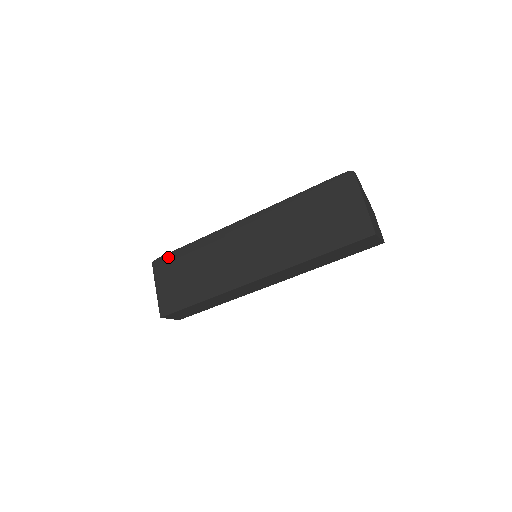
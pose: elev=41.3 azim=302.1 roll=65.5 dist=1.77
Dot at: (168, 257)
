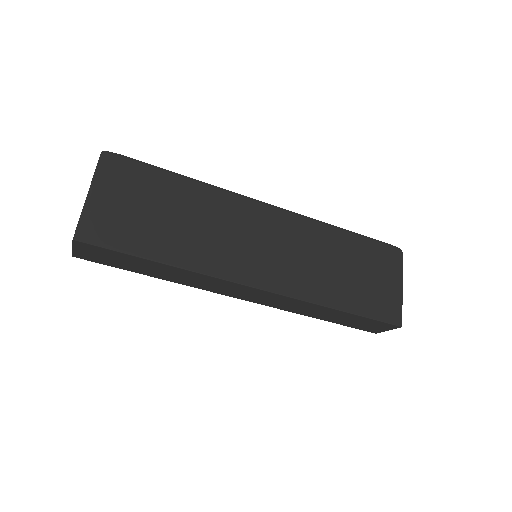
Dot at: (137, 165)
